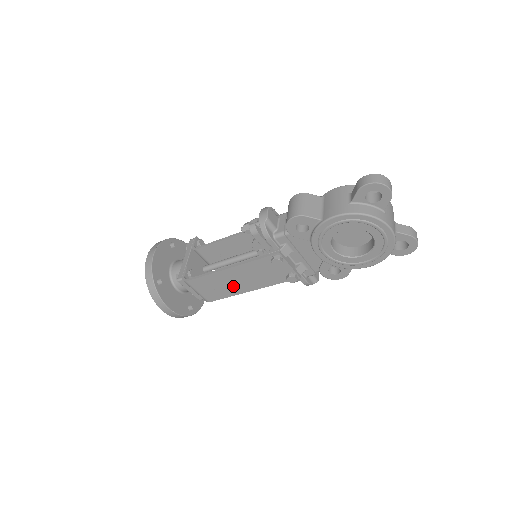
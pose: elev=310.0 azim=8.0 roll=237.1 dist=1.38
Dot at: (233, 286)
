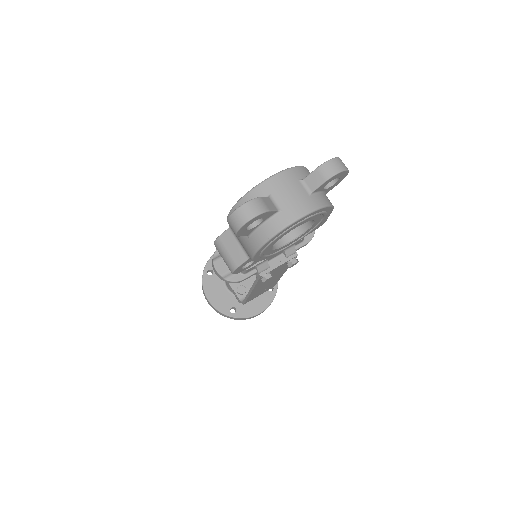
Dot at: (270, 283)
